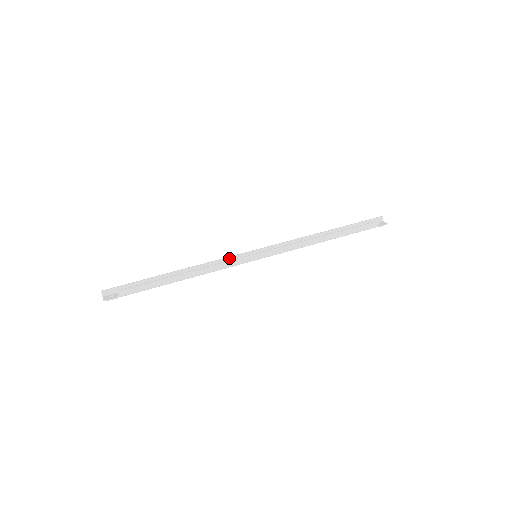
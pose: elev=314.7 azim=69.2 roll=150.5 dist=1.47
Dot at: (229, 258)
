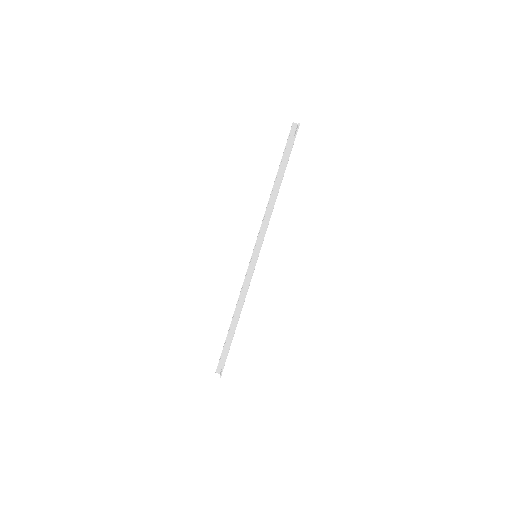
Dot at: occluded
